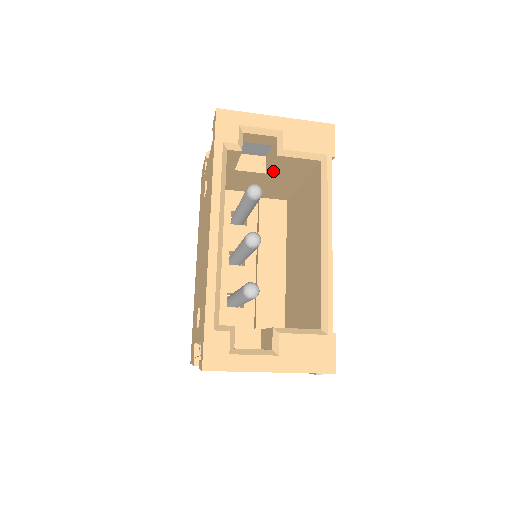
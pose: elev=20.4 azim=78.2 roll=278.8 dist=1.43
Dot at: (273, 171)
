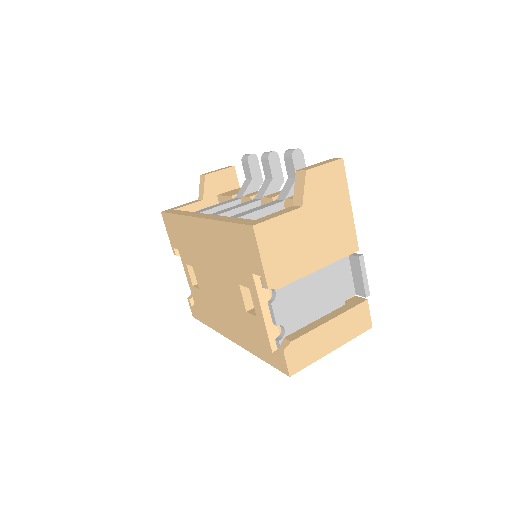
Dot at: occluded
